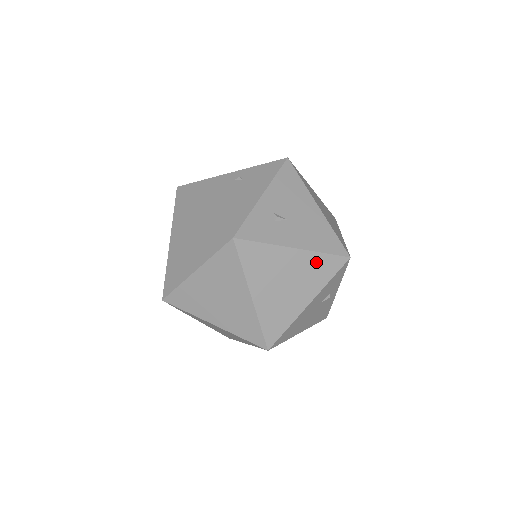
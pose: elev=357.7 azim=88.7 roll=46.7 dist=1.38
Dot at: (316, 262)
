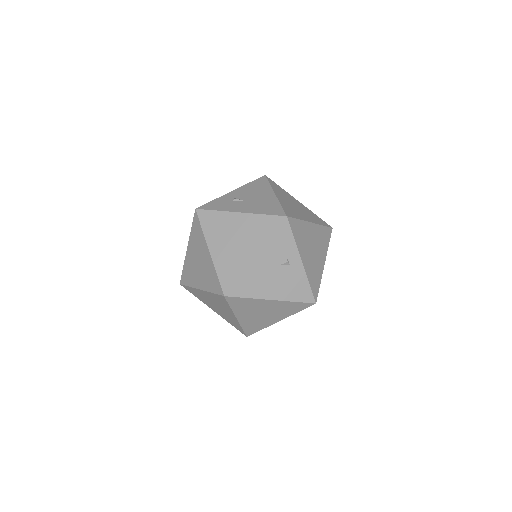
Dot at: (258, 222)
